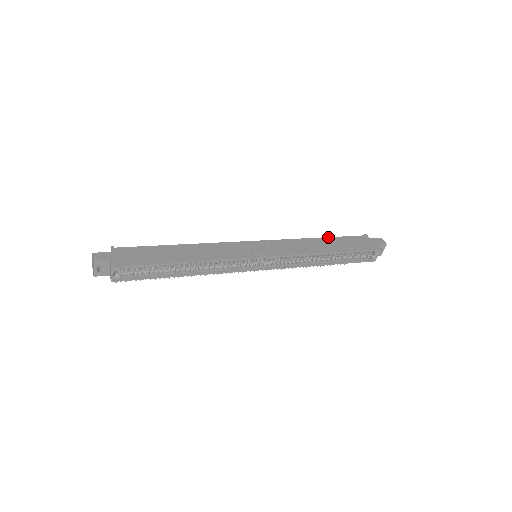
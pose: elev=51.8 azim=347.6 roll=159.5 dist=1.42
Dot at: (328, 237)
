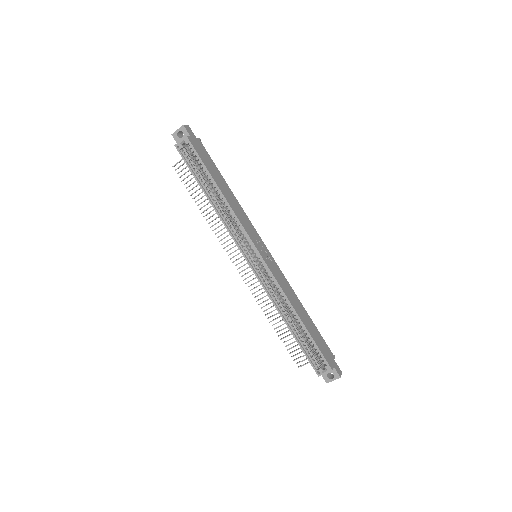
Dot at: occluded
